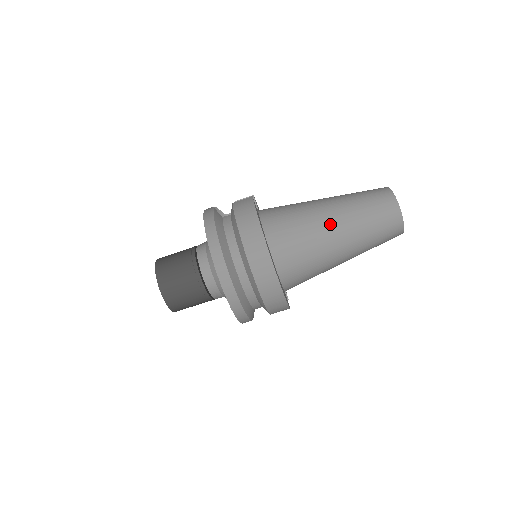
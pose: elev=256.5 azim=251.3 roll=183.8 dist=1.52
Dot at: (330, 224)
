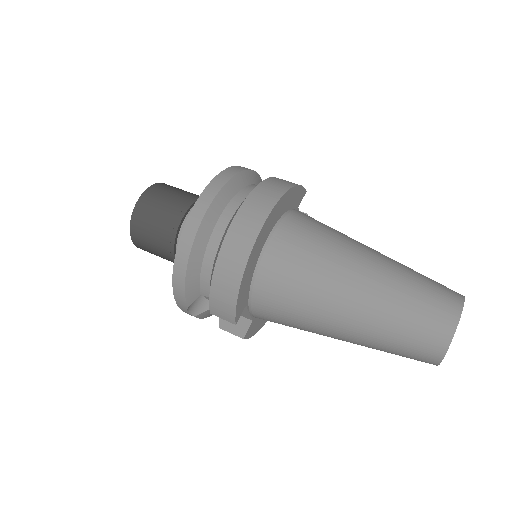
Dot at: (362, 258)
